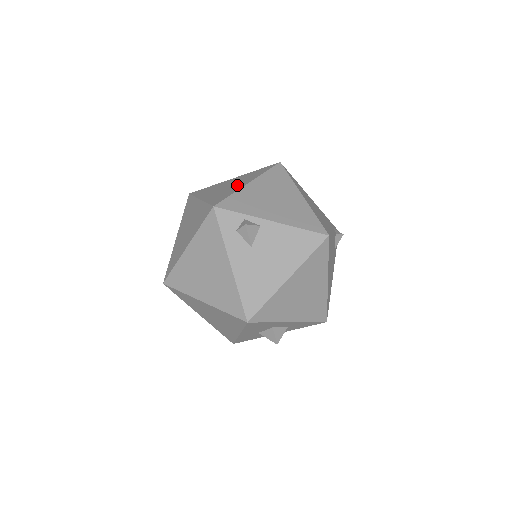
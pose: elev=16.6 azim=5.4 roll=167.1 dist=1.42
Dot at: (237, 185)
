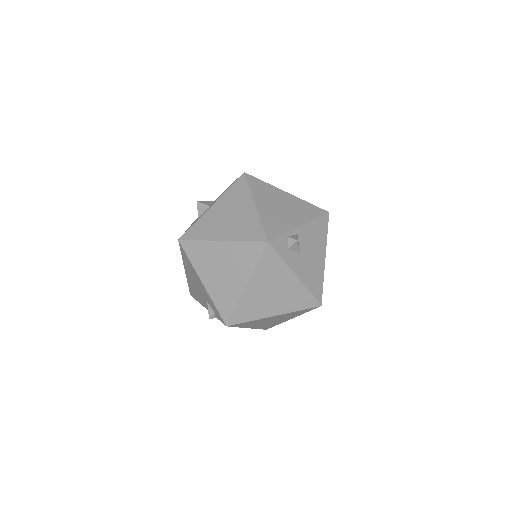
Dot at: (244, 212)
